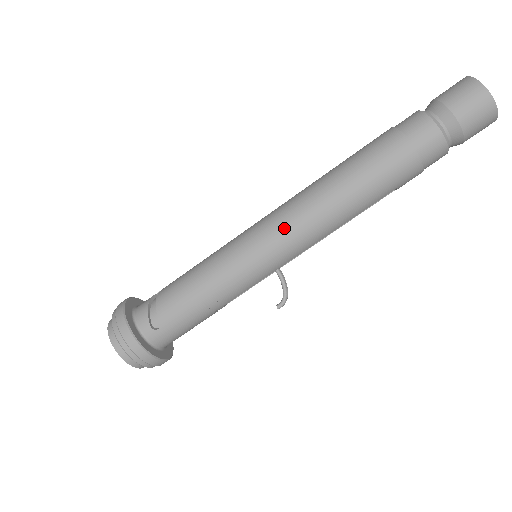
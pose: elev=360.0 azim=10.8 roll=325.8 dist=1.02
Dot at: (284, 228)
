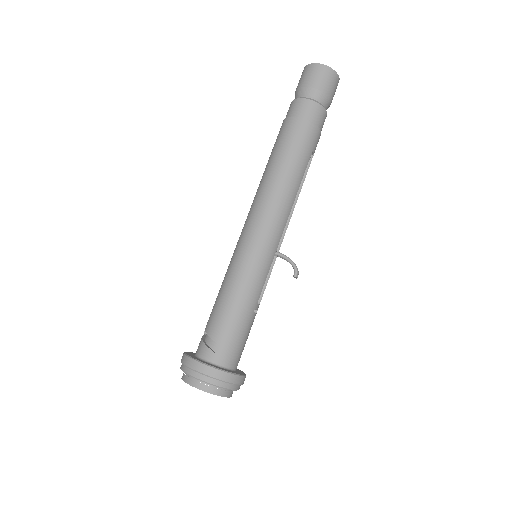
Dot at: (260, 218)
